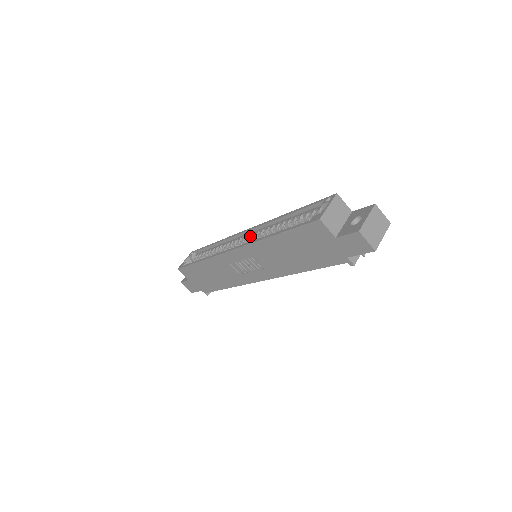
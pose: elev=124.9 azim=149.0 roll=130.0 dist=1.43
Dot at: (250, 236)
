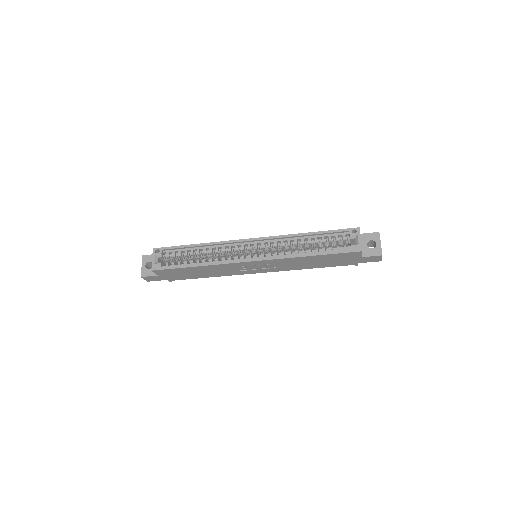
Dot at: (261, 246)
